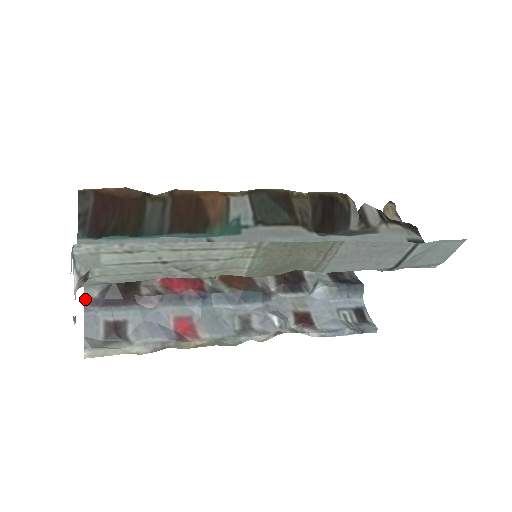
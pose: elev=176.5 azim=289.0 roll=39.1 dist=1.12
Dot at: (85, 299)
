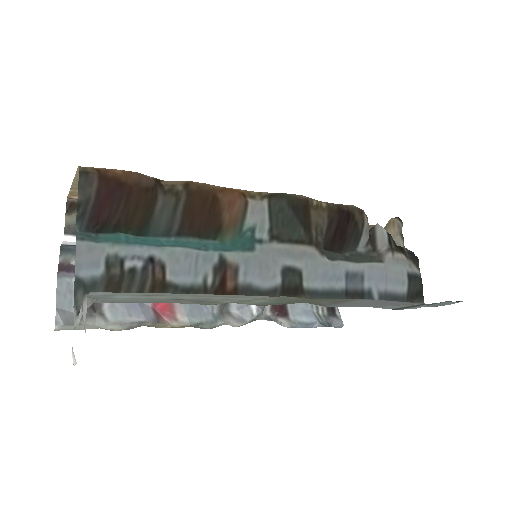
Dot at: (60, 264)
